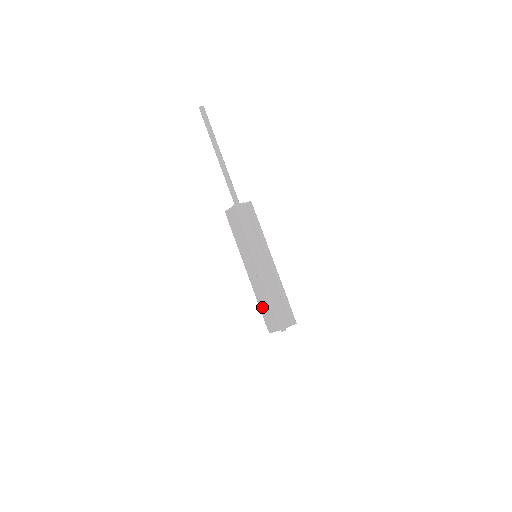
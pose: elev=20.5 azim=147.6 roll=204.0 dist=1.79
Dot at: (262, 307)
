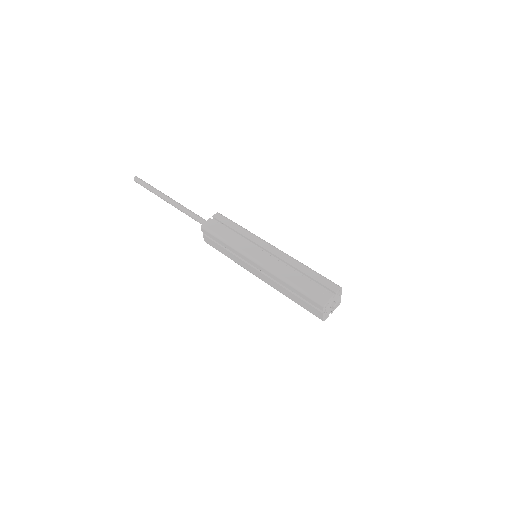
Dot at: (295, 300)
